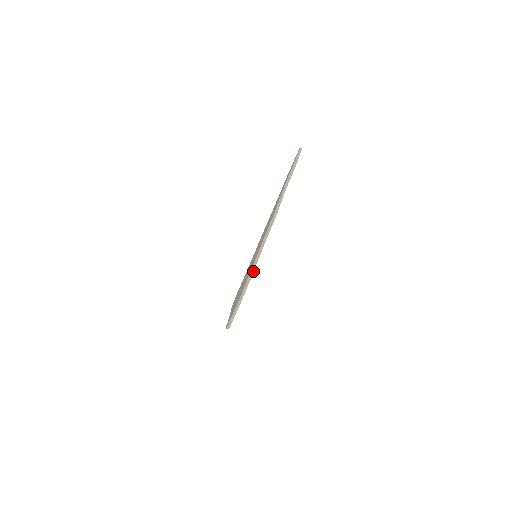
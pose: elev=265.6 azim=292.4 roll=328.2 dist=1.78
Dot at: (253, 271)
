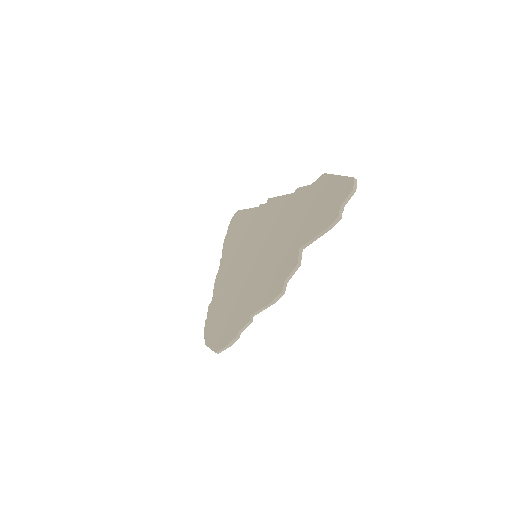
Dot at: (237, 339)
